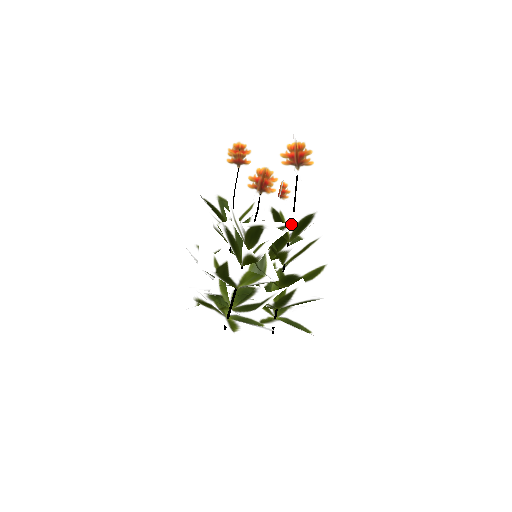
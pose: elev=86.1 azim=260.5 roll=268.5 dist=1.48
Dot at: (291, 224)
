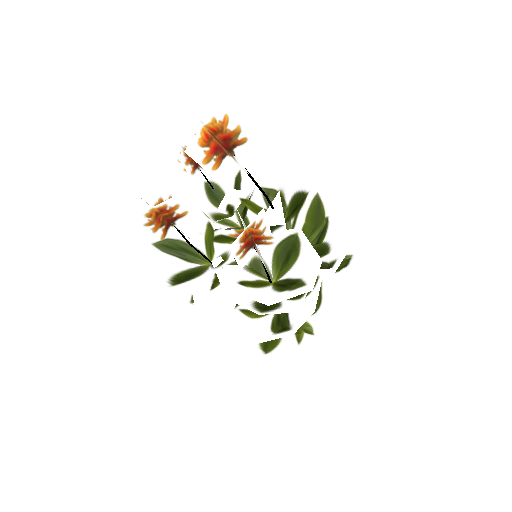
Dot at: (302, 233)
